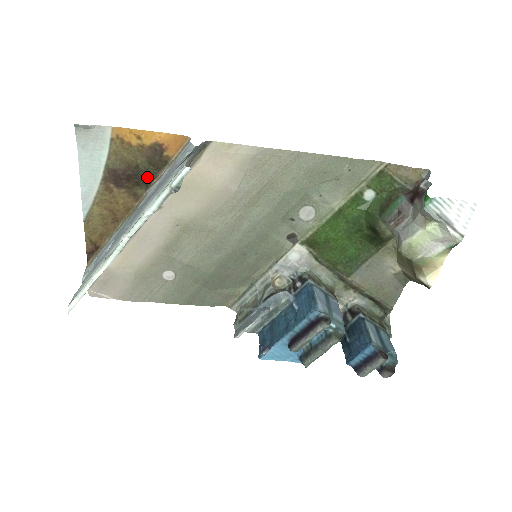
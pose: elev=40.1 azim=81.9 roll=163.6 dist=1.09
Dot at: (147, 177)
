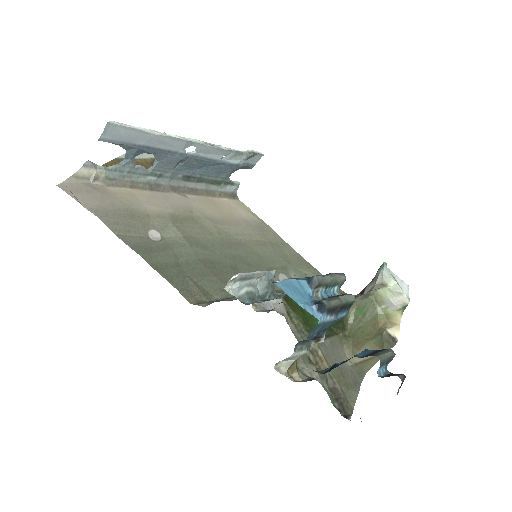
Dot at: occluded
